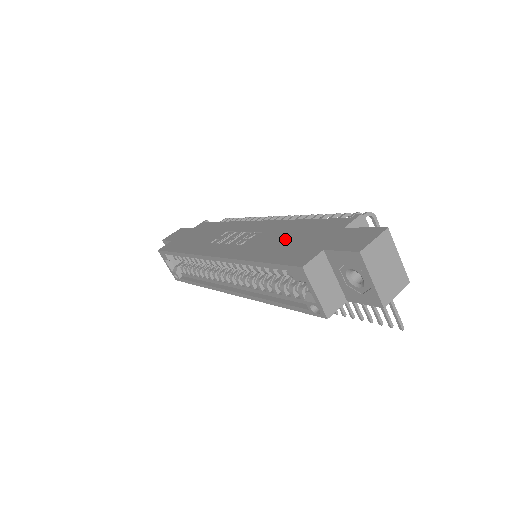
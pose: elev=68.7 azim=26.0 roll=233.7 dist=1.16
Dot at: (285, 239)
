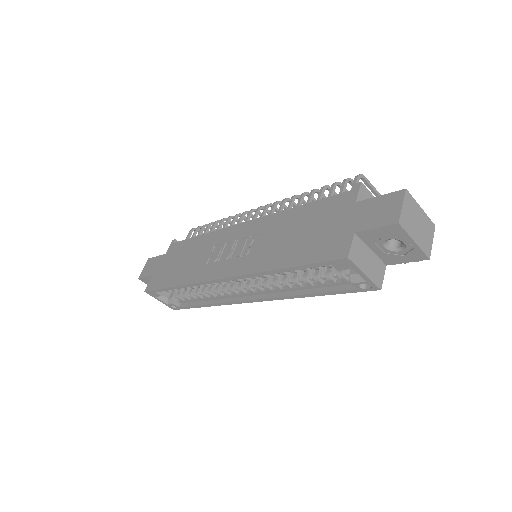
Dot at: (297, 234)
